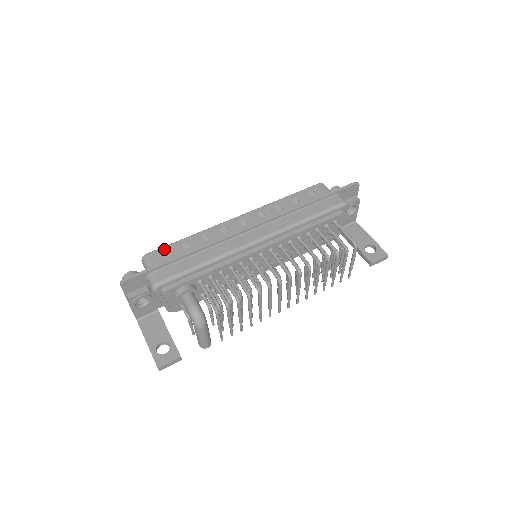
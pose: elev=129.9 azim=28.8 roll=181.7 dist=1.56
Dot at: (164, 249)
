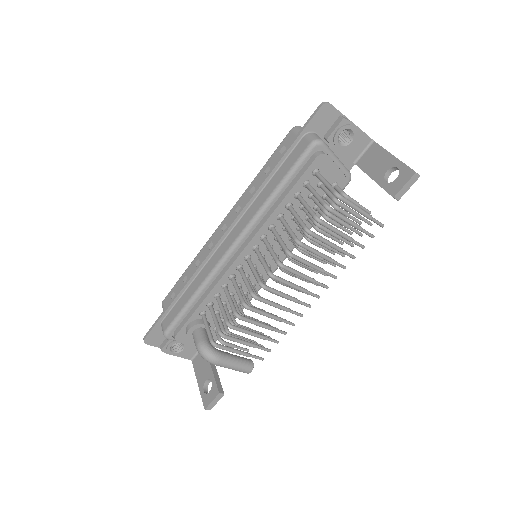
Dot at: (172, 291)
